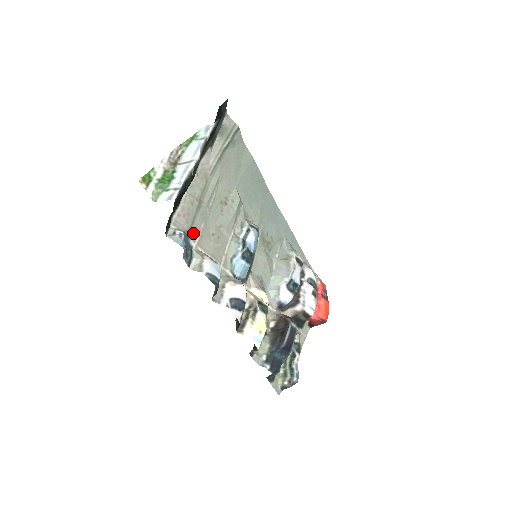
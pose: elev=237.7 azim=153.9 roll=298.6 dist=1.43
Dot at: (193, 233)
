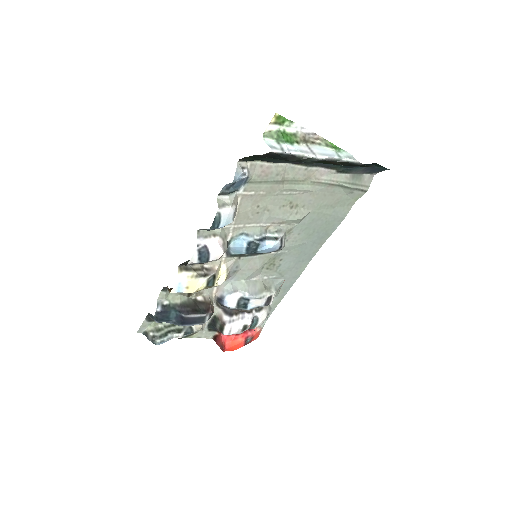
Dot at: (251, 186)
